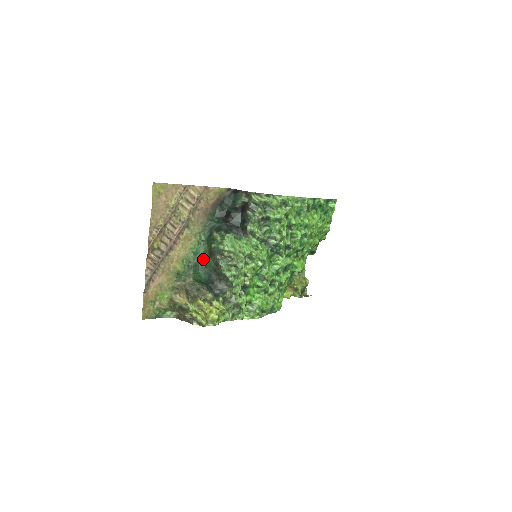
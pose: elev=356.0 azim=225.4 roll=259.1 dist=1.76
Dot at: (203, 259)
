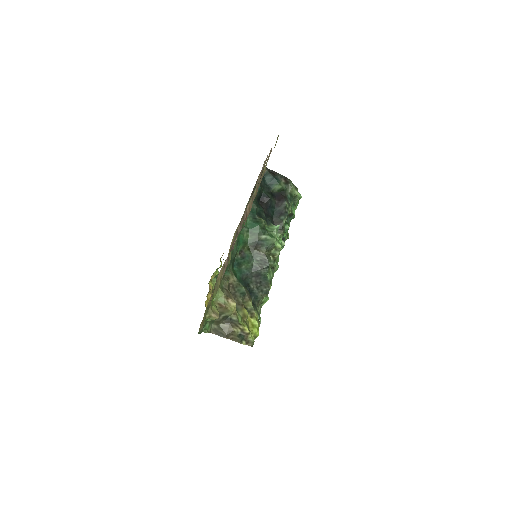
Dot at: (241, 251)
